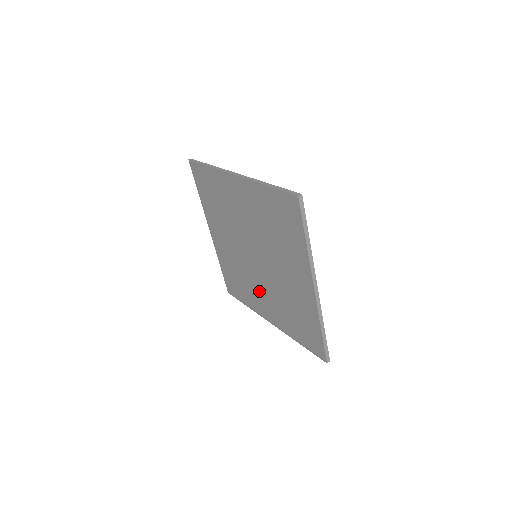
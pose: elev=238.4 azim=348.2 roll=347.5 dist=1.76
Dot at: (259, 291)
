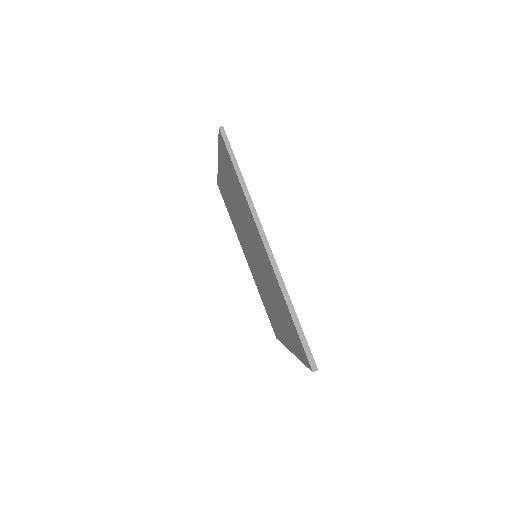
Dot at: occluded
